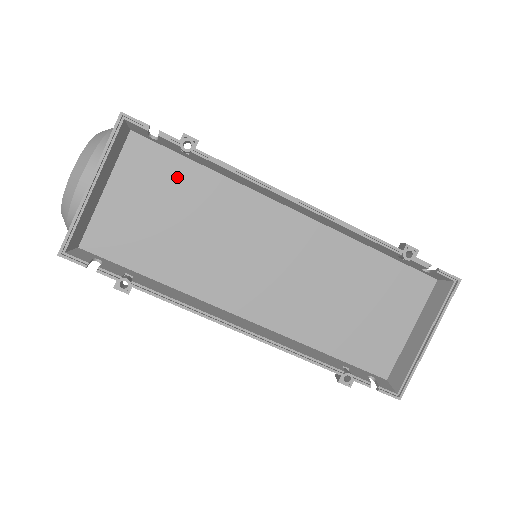
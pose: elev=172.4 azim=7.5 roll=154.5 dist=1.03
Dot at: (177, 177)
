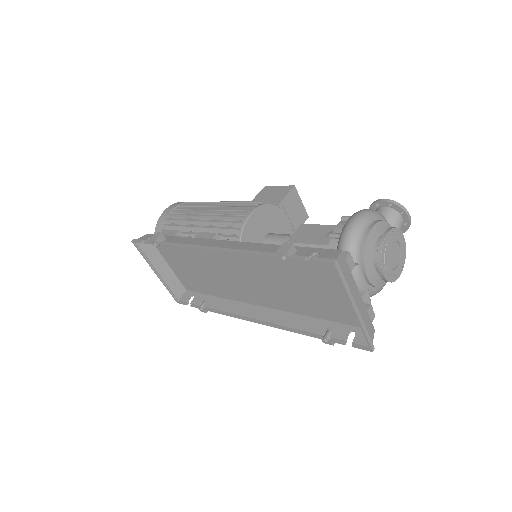
Dot at: (177, 248)
